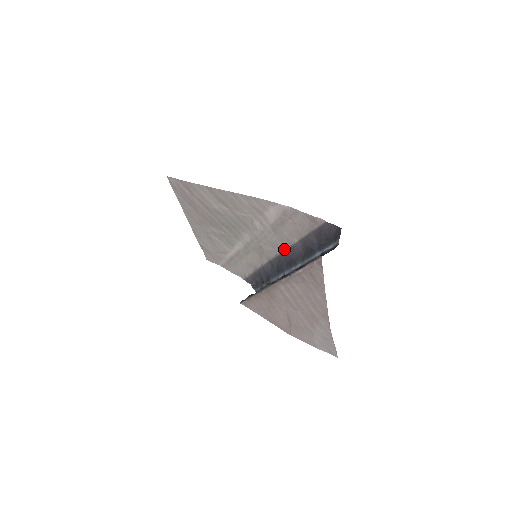
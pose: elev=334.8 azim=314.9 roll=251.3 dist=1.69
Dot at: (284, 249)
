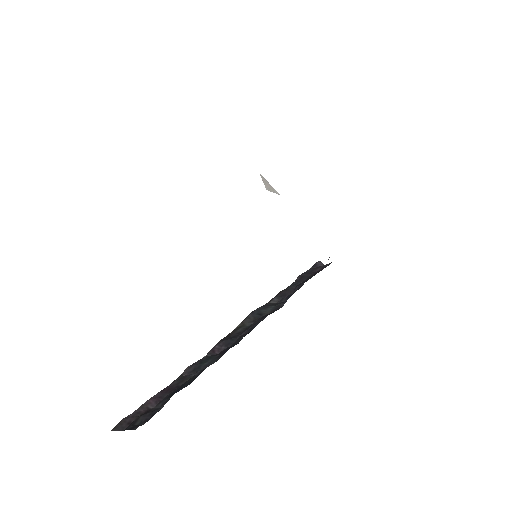
Dot at: occluded
